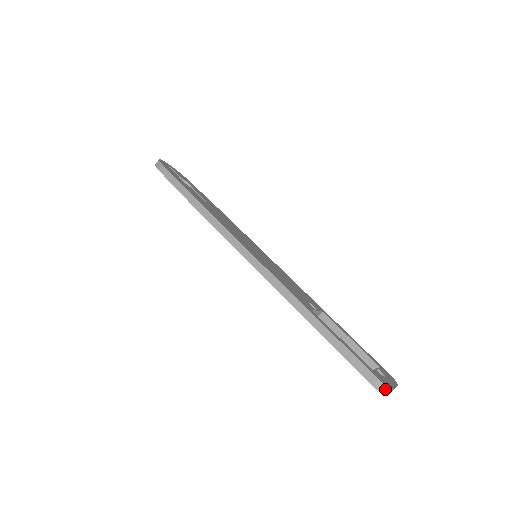
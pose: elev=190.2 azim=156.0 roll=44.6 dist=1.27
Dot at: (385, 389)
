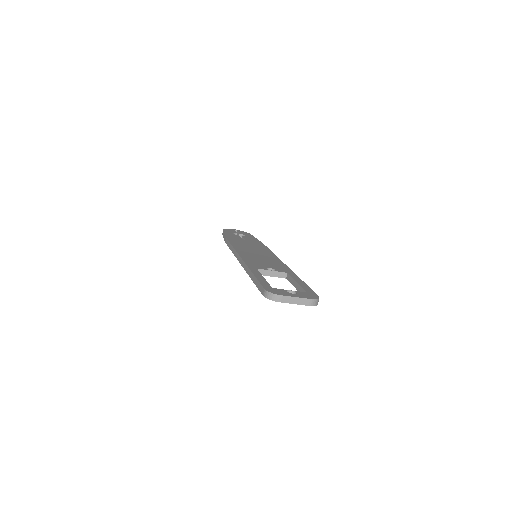
Dot at: (271, 295)
